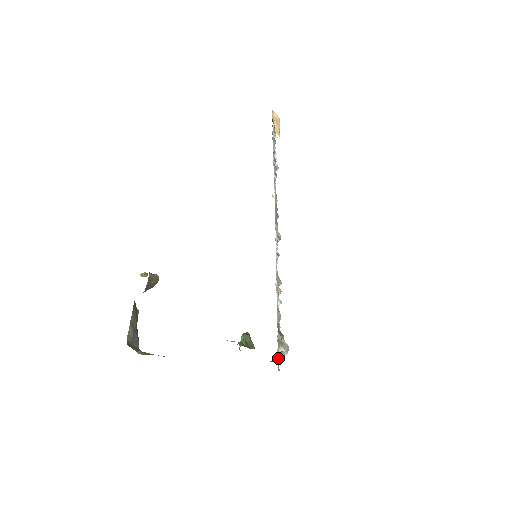
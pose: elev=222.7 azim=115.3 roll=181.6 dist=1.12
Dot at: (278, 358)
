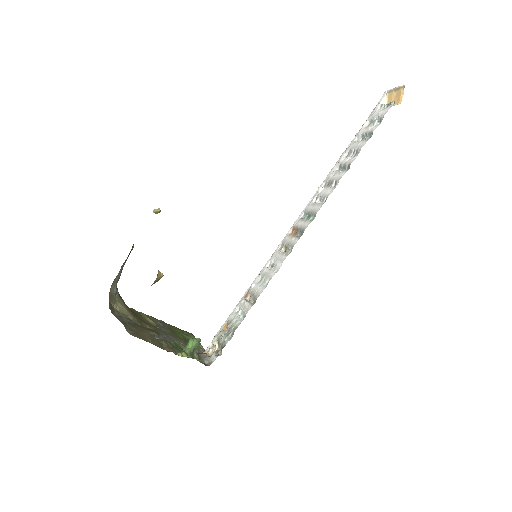
Dot at: (208, 362)
